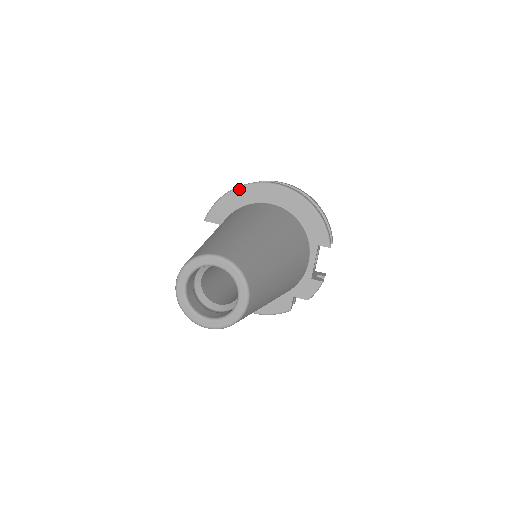
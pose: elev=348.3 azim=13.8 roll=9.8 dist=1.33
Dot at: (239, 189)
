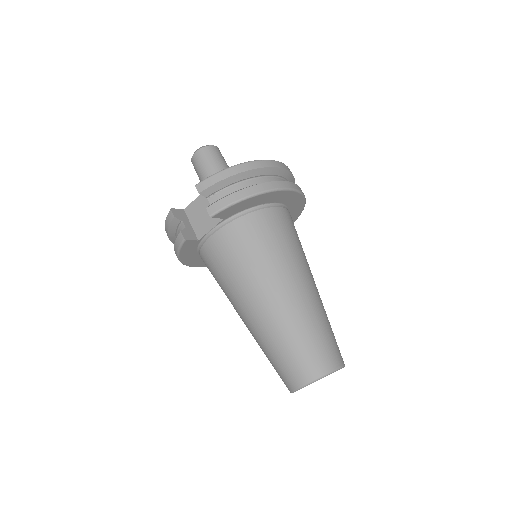
Dot at: (265, 194)
